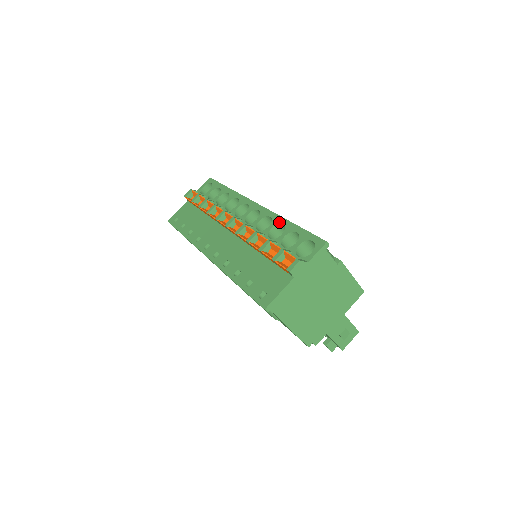
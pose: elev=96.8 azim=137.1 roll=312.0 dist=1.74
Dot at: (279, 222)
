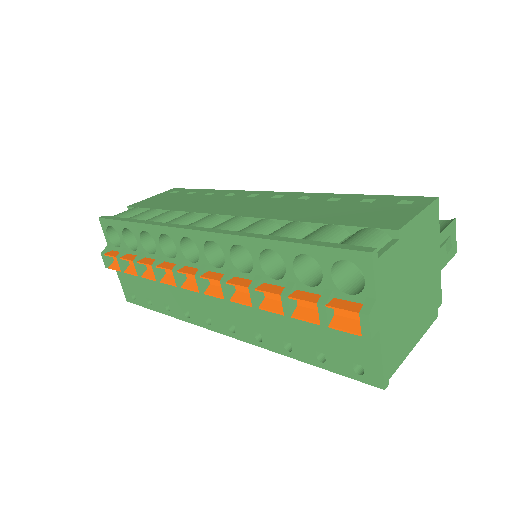
Dot at: (260, 249)
